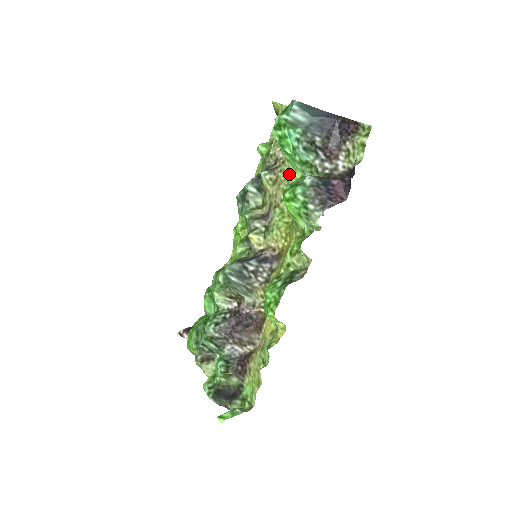
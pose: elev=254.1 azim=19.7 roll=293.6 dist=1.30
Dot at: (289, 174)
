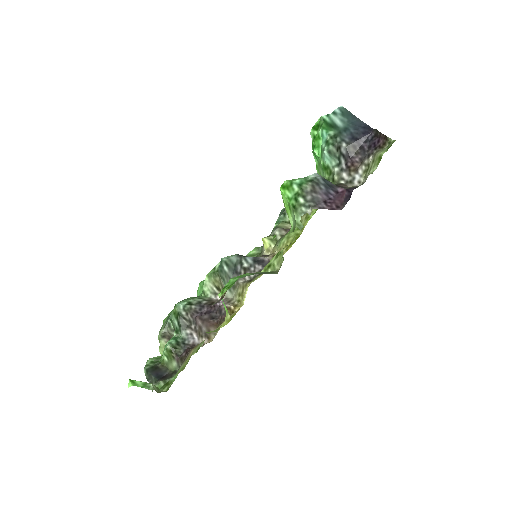
Dot at: occluded
